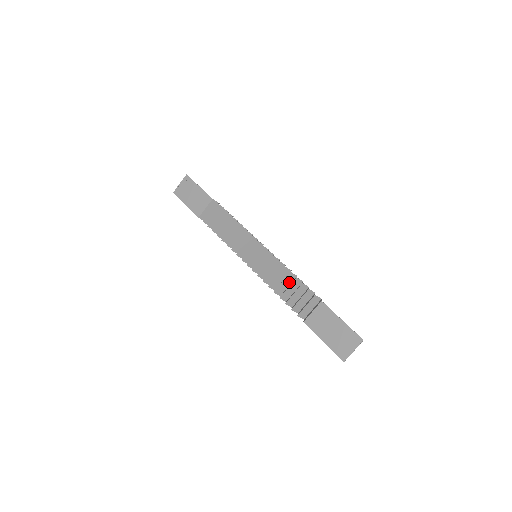
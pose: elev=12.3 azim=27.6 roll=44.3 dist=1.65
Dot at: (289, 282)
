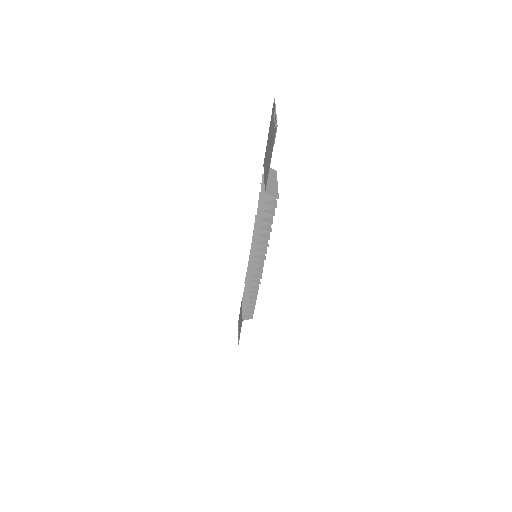
Dot at: occluded
